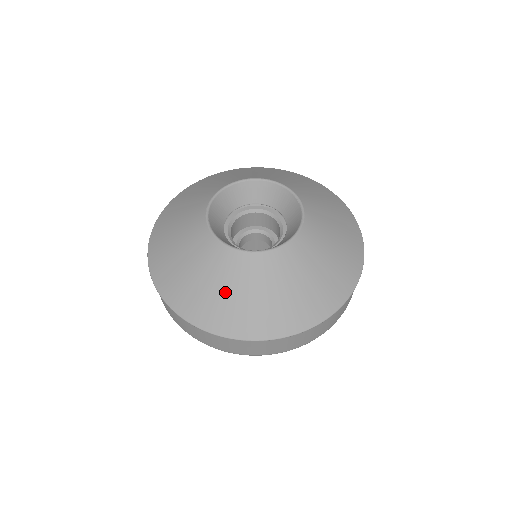
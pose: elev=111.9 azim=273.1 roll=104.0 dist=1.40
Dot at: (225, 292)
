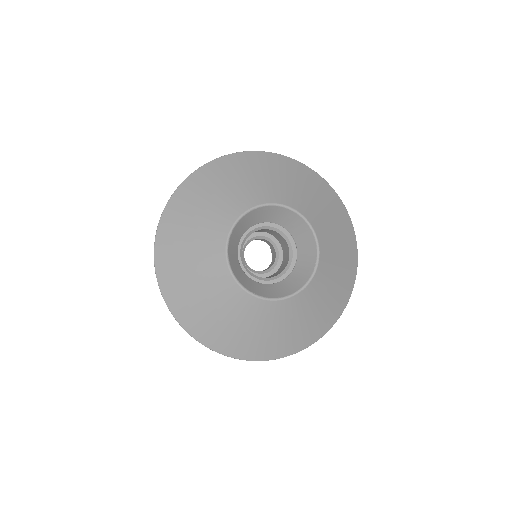
Dot at: (199, 293)
